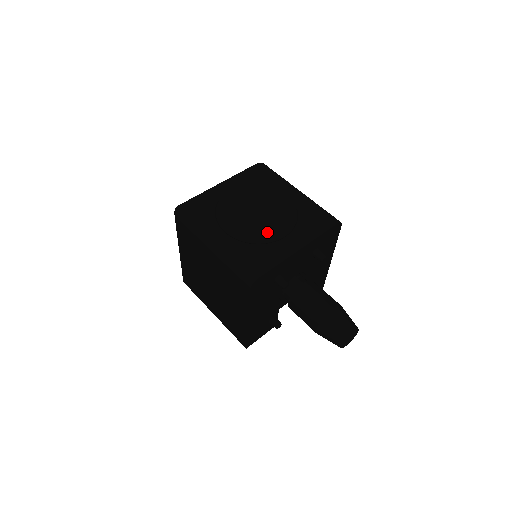
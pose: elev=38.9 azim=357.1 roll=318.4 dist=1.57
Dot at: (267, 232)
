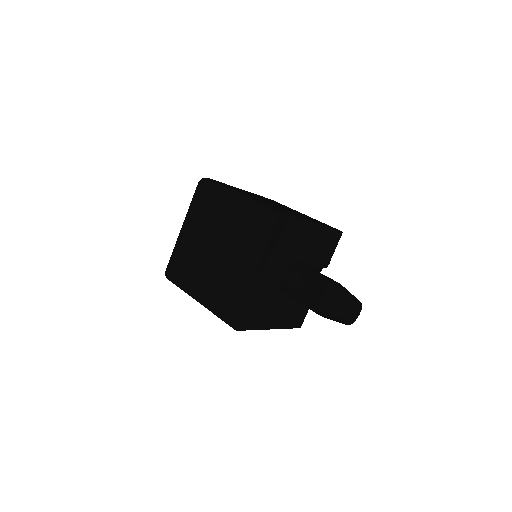
Dot at: (226, 268)
